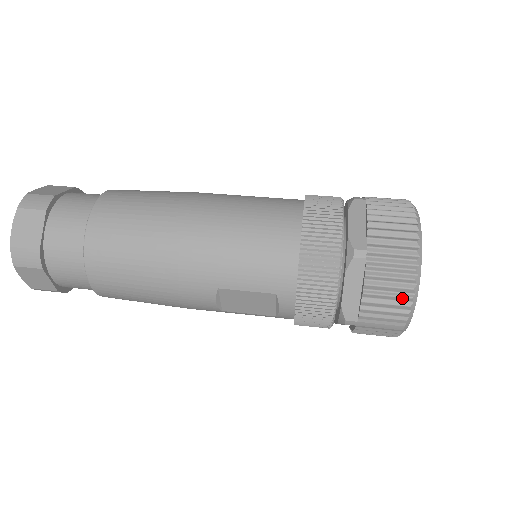
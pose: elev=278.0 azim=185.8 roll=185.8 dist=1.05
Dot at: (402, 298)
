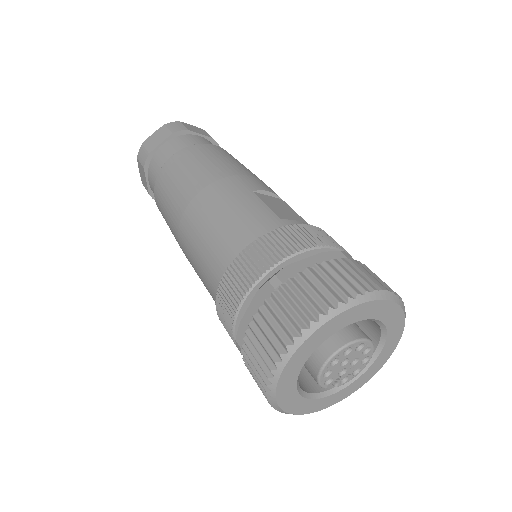
Dot at: occluded
